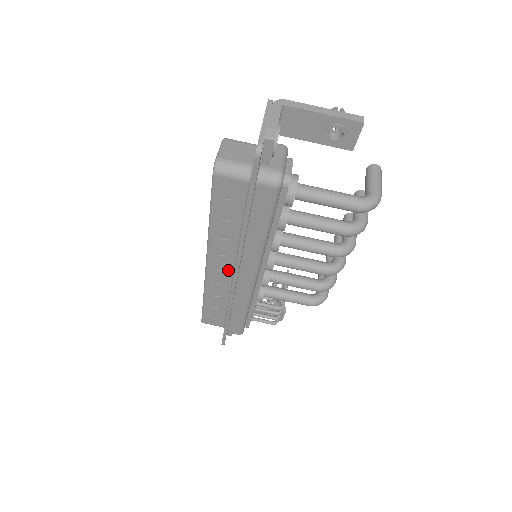
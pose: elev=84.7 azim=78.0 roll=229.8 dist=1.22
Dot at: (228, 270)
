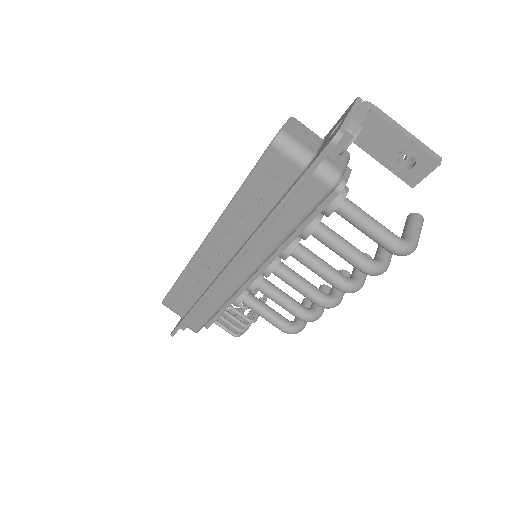
Dot at: (224, 257)
